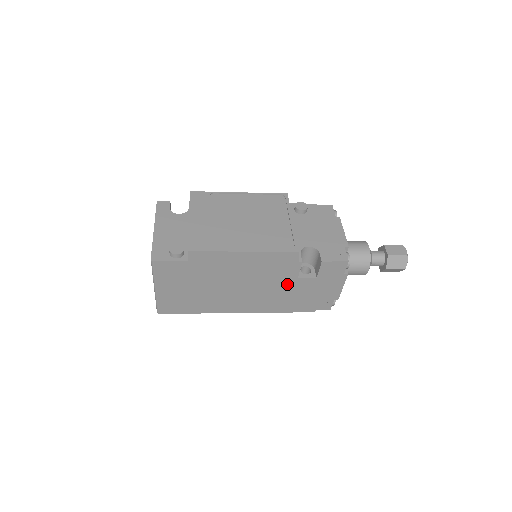
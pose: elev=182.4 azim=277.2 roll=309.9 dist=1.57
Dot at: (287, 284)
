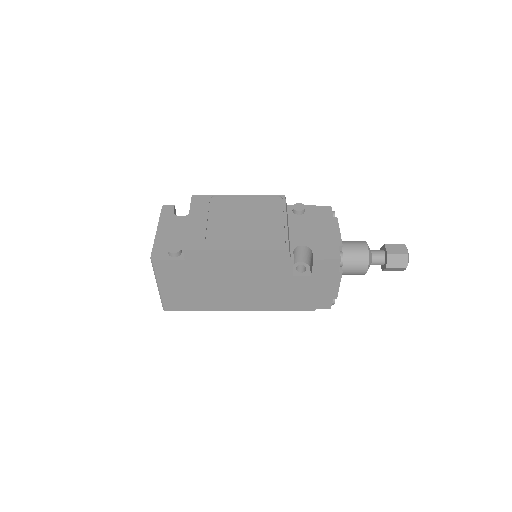
Dot at: (283, 282)
